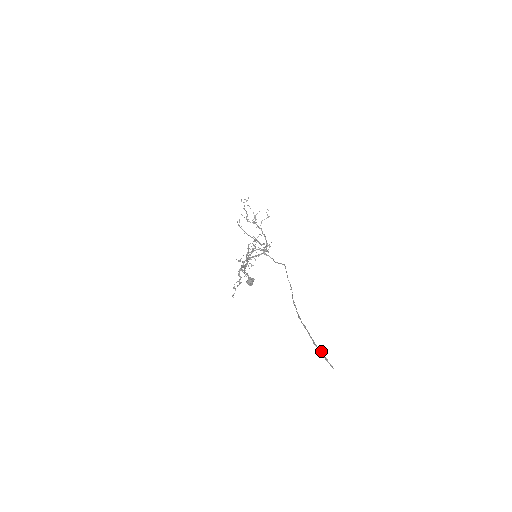
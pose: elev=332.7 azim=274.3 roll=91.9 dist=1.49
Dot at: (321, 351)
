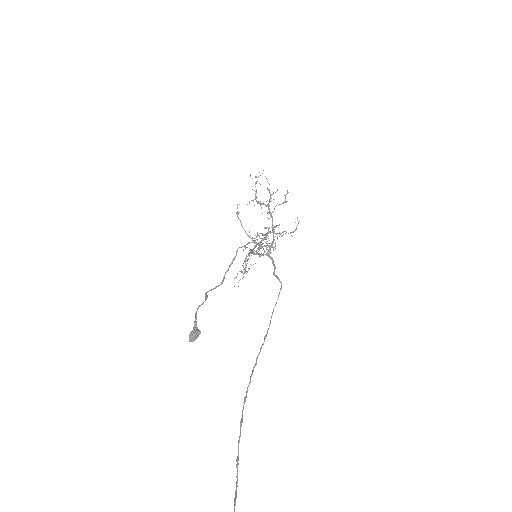
Dot at: (237, 481)
